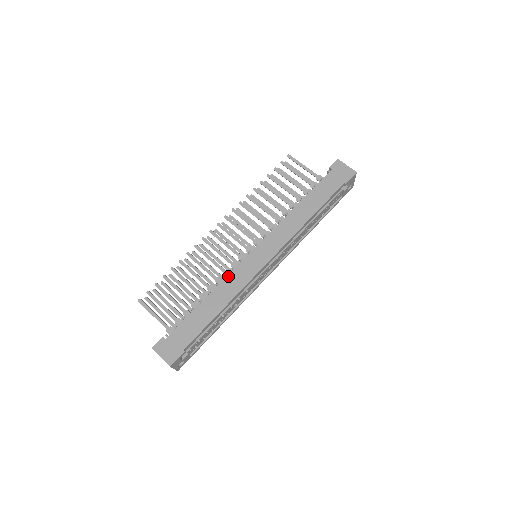
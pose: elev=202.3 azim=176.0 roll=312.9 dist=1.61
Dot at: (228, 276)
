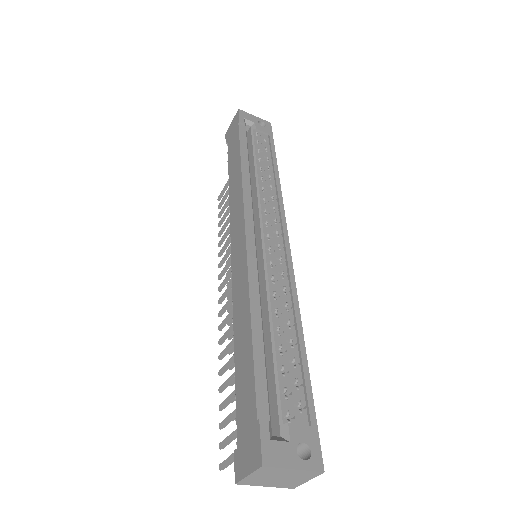
Dot at: (233, 297)
